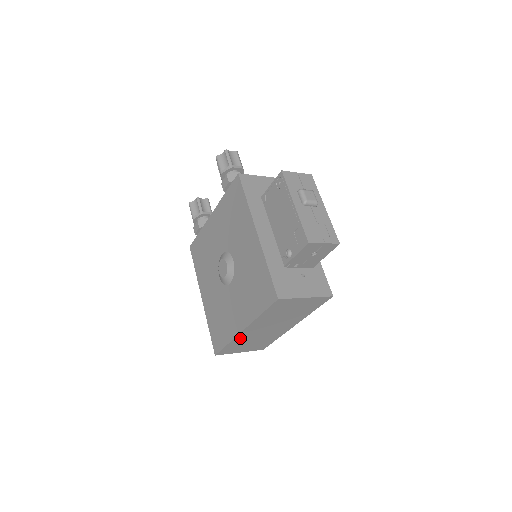
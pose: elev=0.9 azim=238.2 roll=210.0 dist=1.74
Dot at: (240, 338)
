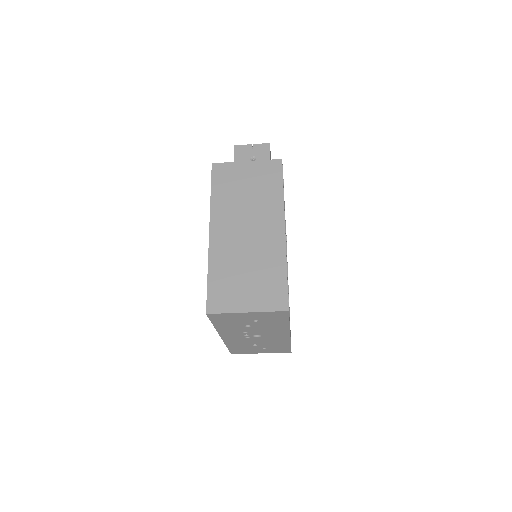
Dot at: (218, 257)
